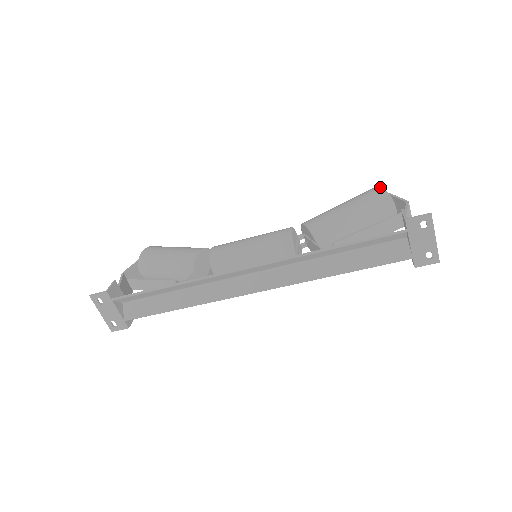
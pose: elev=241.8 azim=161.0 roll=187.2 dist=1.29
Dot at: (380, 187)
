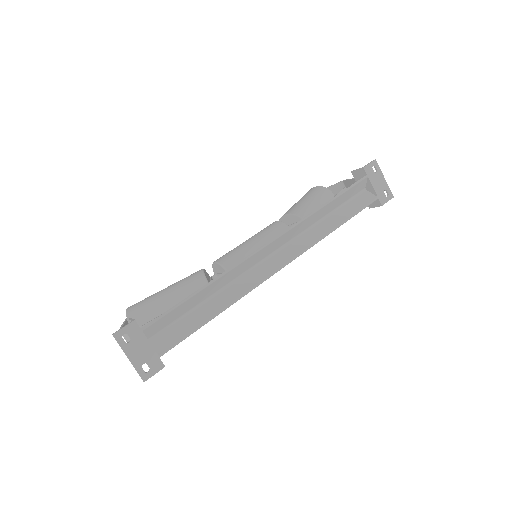
Dot at: (314, 187)
